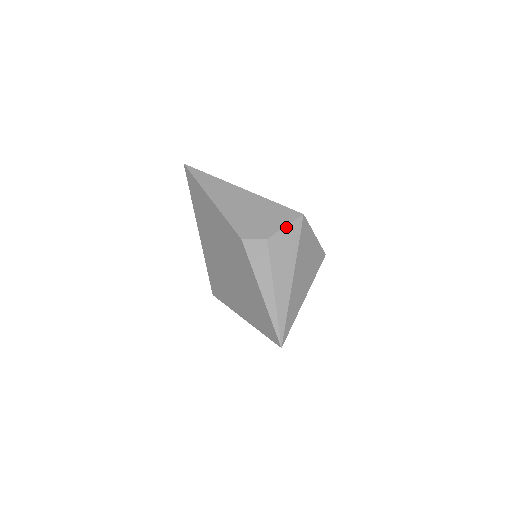
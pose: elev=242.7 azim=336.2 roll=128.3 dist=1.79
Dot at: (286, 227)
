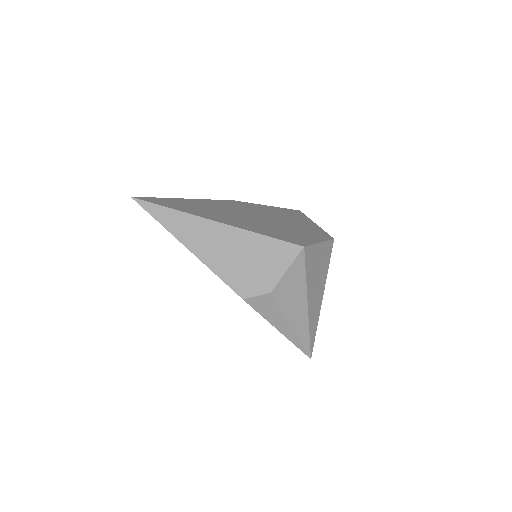
Dot at: (288, 270)
